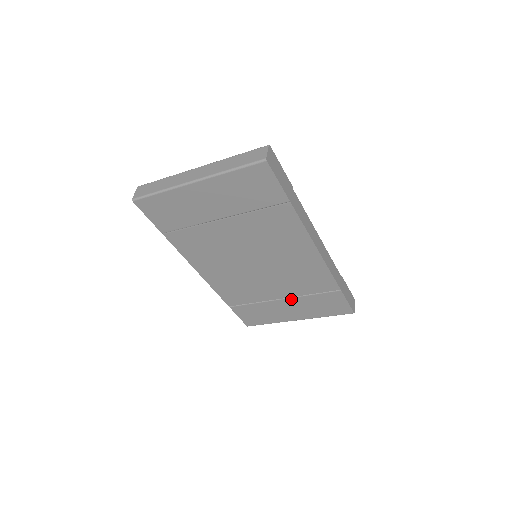
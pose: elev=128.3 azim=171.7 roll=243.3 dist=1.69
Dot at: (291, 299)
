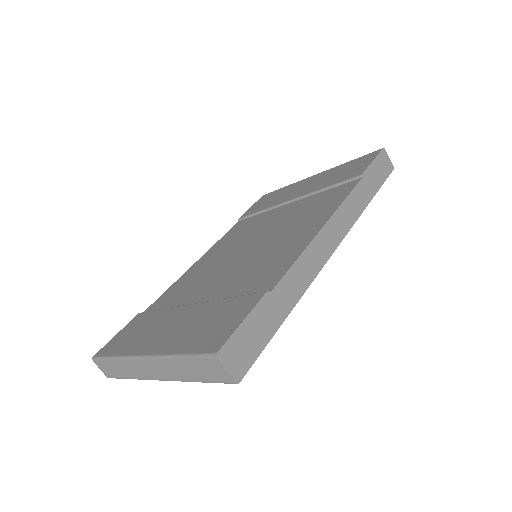
Dot at: occluded
